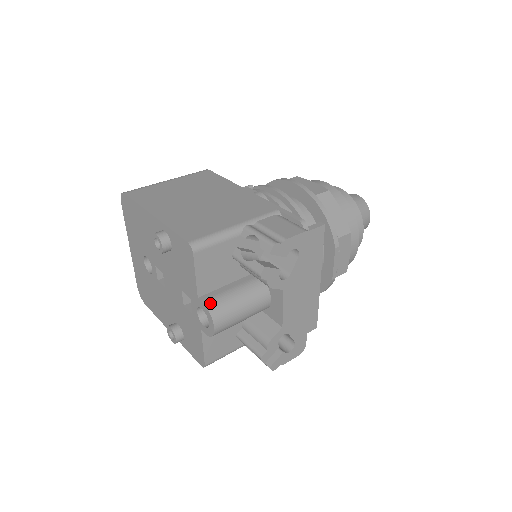
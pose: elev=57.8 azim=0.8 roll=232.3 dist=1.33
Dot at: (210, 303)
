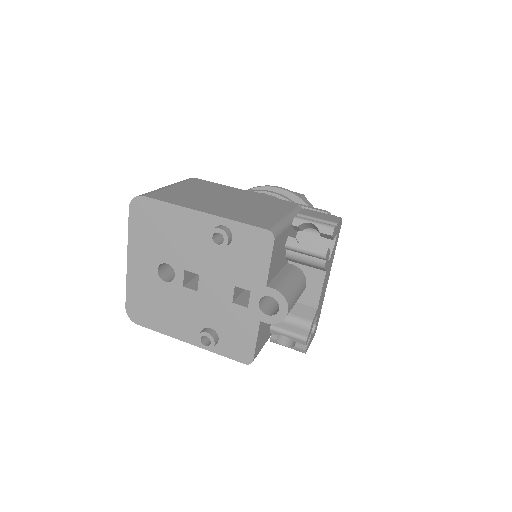
Dot at: (280, 289)
